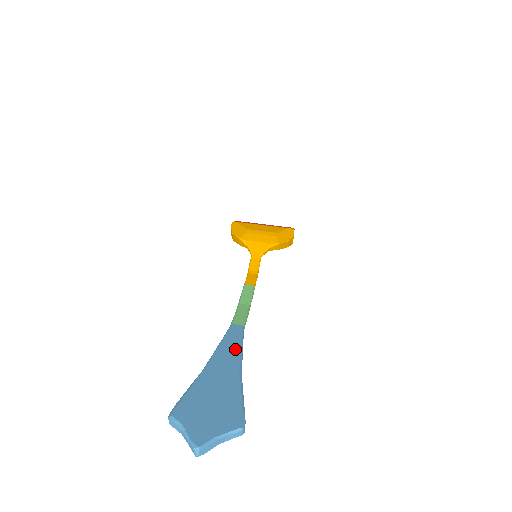
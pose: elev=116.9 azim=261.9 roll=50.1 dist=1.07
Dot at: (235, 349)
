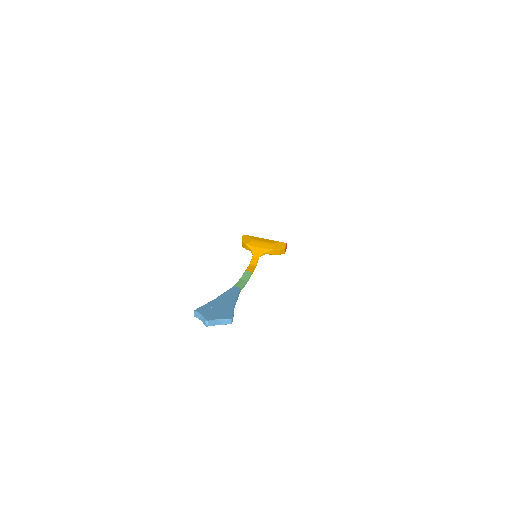
Dot at: (233, 295)
